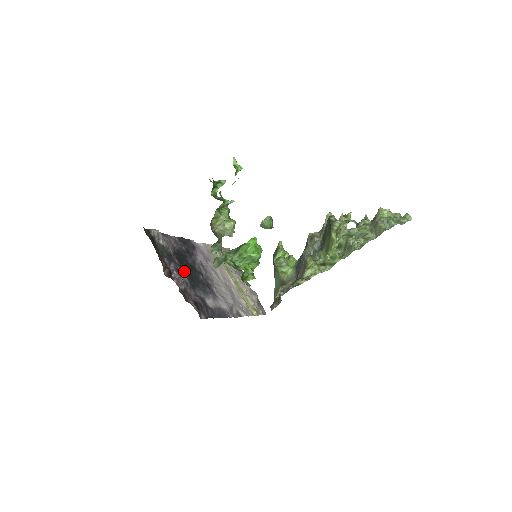
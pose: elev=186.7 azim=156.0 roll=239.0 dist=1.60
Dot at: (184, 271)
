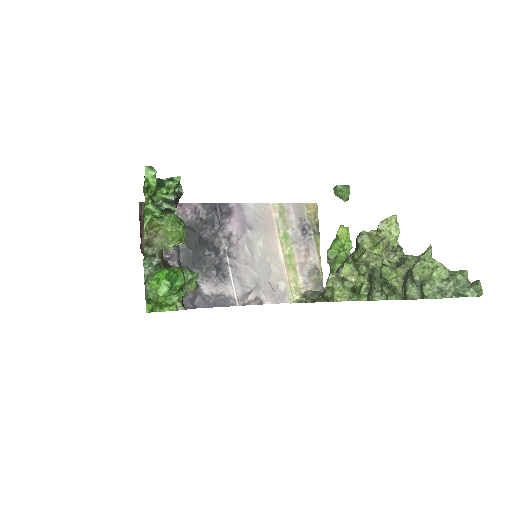
Dot at: (184, 250)
